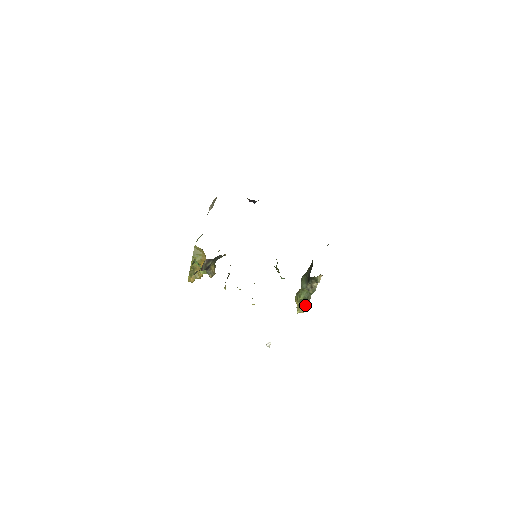
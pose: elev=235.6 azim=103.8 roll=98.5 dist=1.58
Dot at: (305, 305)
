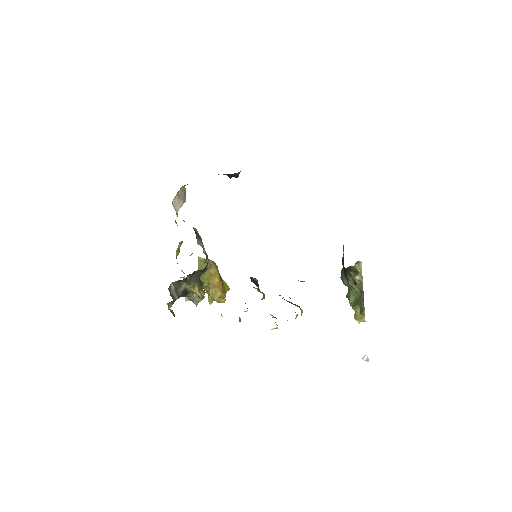
Dot at: (360, 311)
